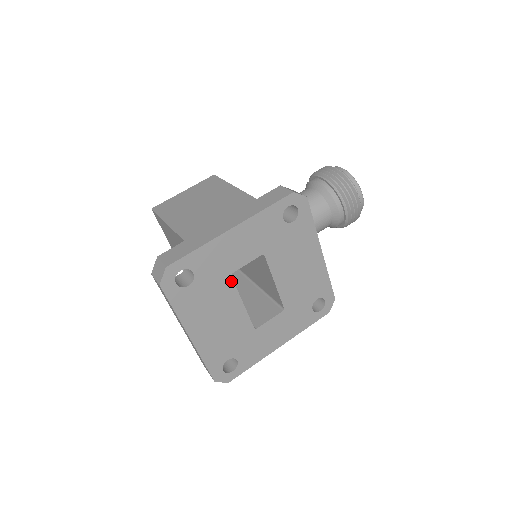
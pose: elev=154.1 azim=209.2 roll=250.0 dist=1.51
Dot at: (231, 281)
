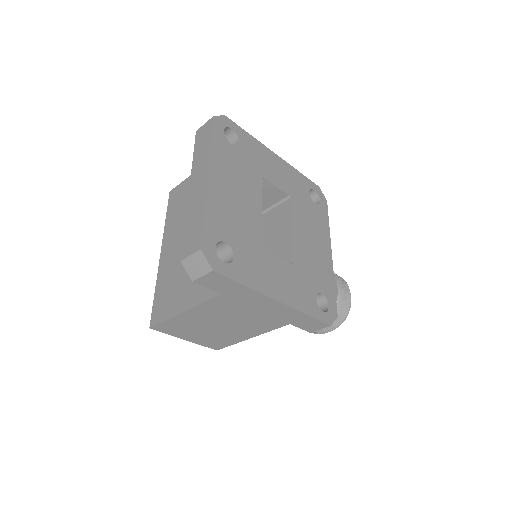
Dot at: (261, 182)
